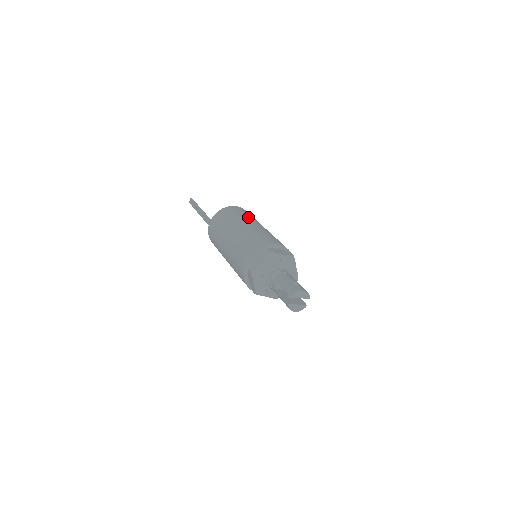
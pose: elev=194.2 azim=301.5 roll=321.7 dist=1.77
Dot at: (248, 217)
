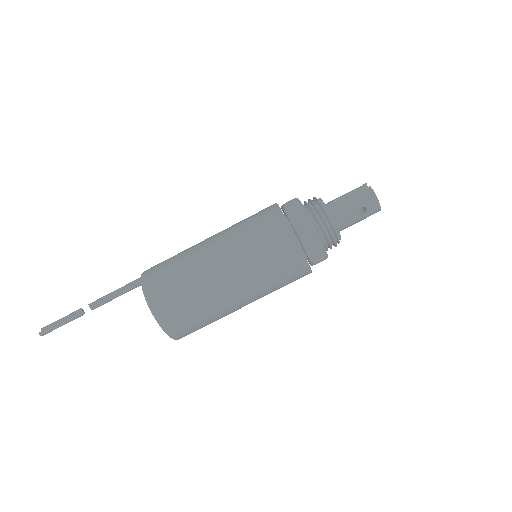
Dot at: occluded
